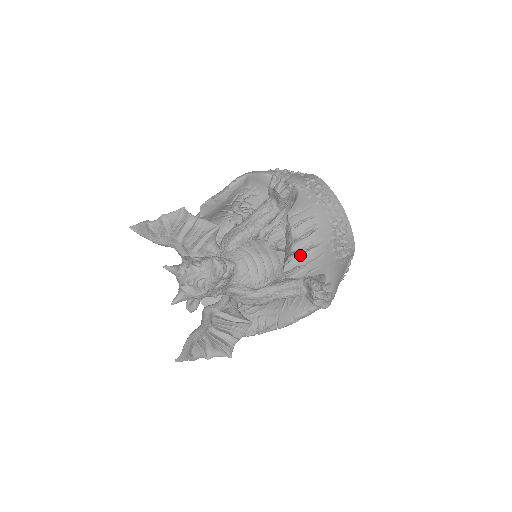
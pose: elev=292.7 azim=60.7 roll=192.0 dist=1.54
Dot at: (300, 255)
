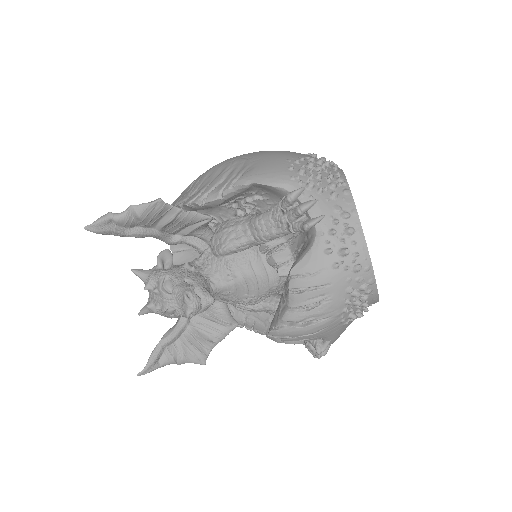
Dot at: (291, 329)
